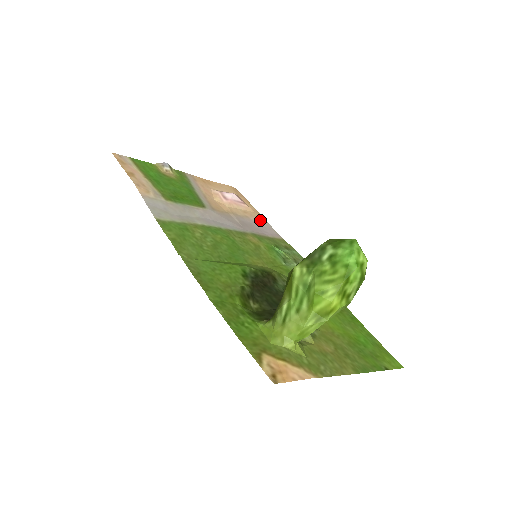
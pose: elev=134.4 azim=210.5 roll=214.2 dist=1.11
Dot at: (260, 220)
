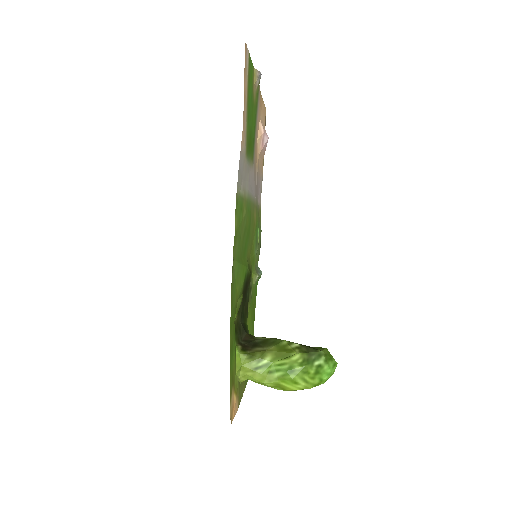
Dot at: occluded
